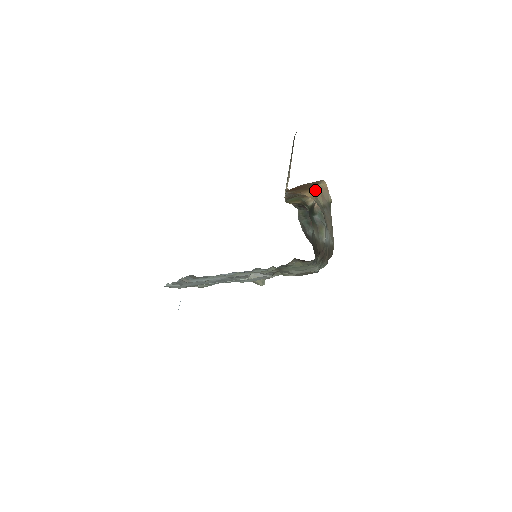
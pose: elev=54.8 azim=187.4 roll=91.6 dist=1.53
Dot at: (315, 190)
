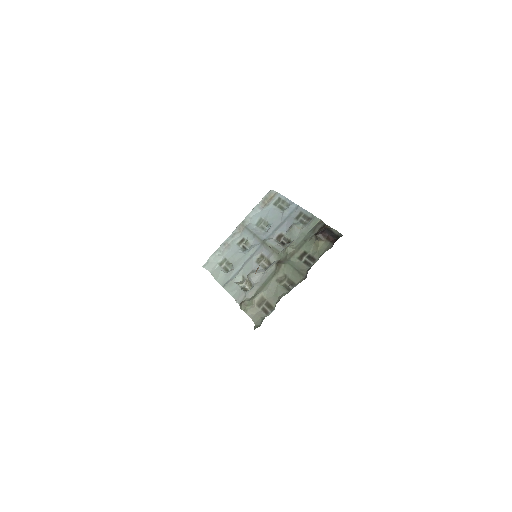
Dot at: occluded
